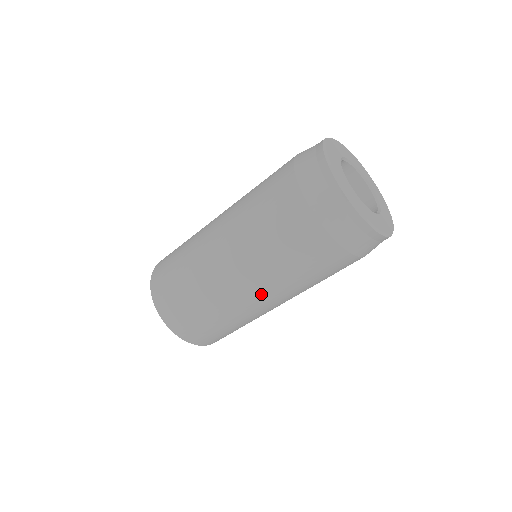
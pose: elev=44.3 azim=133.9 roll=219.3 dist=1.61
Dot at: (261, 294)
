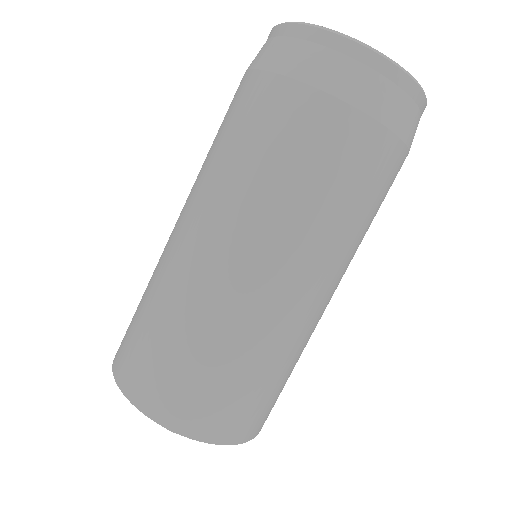
Dot at: (316, 284)
